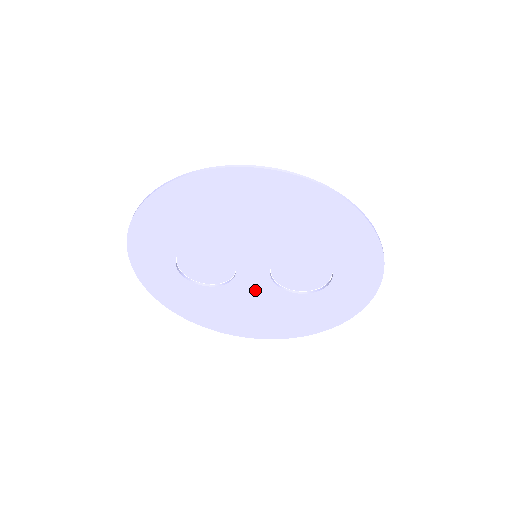
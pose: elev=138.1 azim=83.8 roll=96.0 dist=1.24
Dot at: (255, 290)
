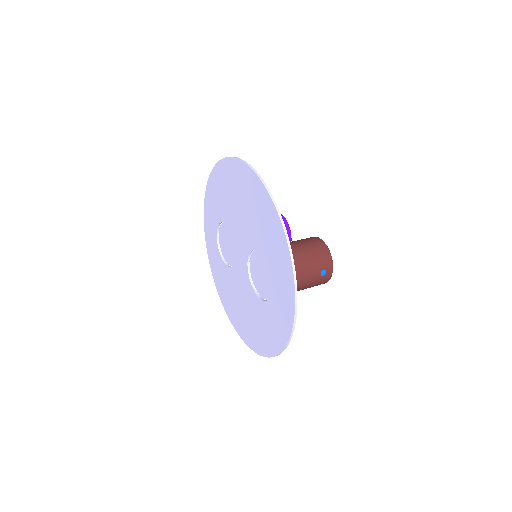
Dot at: (242, 281)
